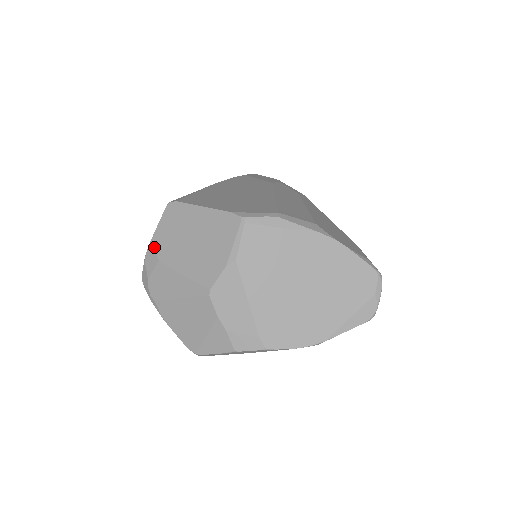
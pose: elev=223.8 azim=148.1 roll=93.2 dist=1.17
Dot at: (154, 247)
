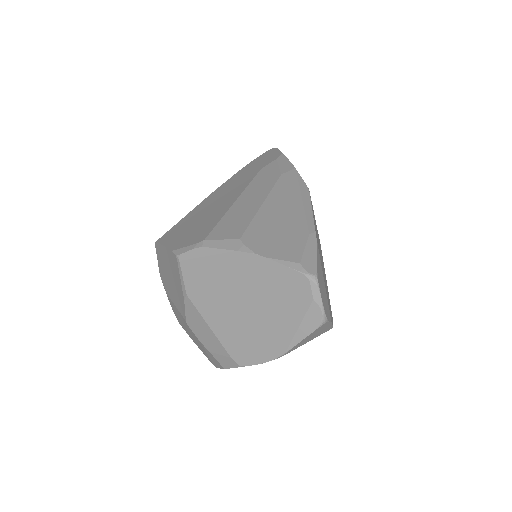
Dot at: (162, 282)
